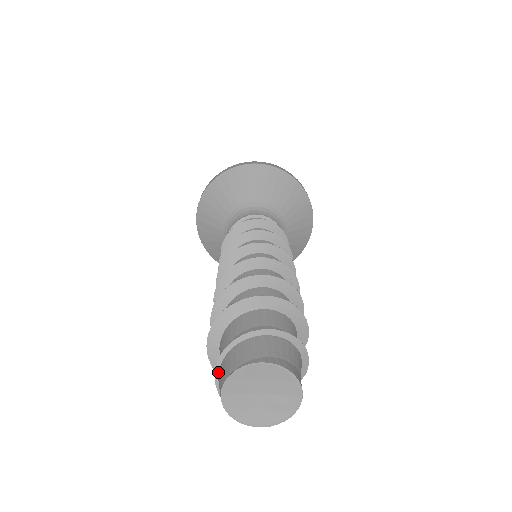
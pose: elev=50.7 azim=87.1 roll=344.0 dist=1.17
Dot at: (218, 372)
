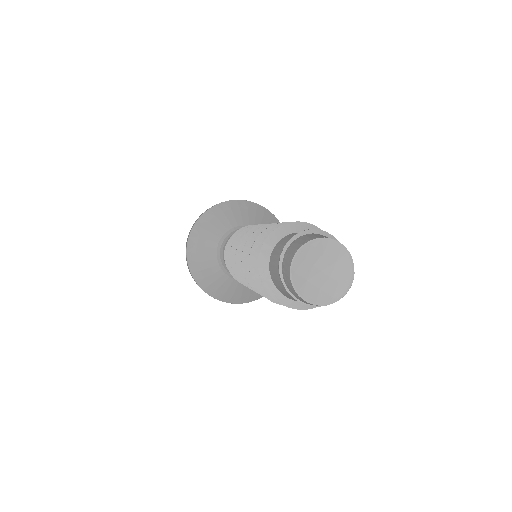
Dot at: (288, 246)
